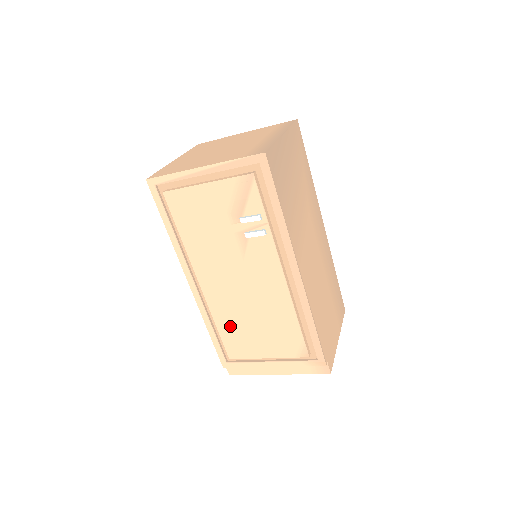
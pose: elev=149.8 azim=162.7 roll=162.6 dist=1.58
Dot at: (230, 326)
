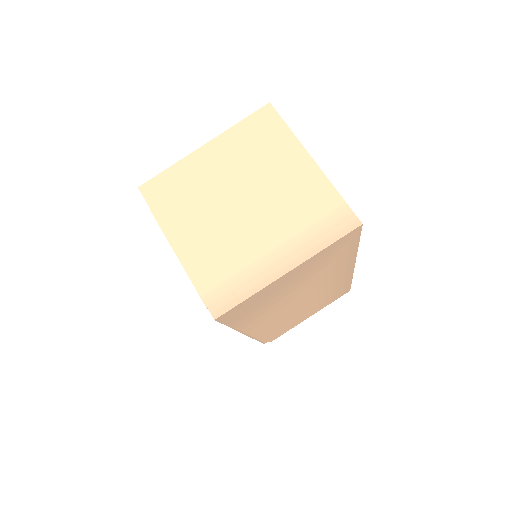
Dot at: occluded
